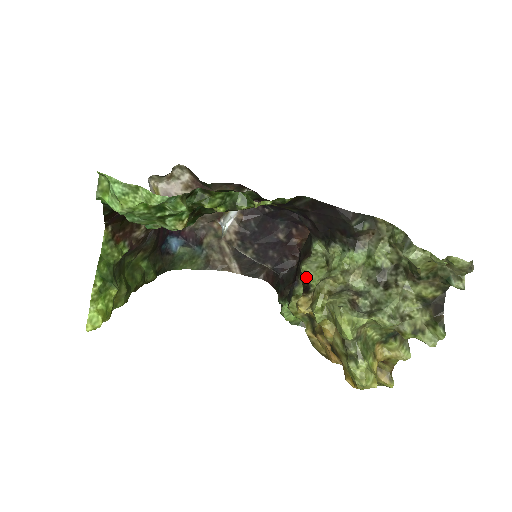
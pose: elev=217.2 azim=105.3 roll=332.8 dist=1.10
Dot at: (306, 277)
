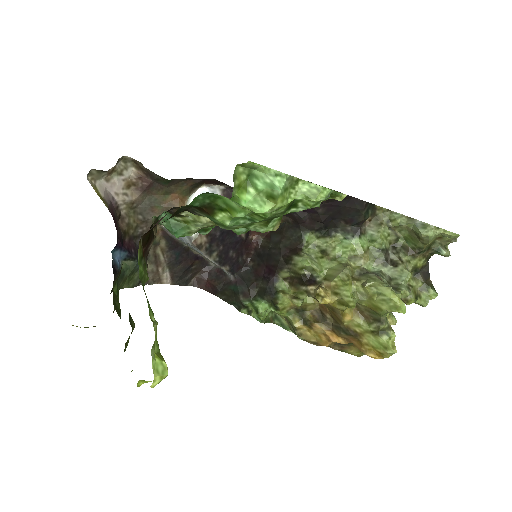
Dot at: (310, 269)
